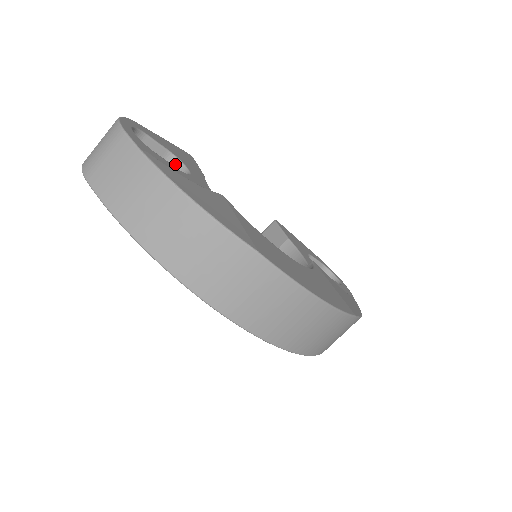
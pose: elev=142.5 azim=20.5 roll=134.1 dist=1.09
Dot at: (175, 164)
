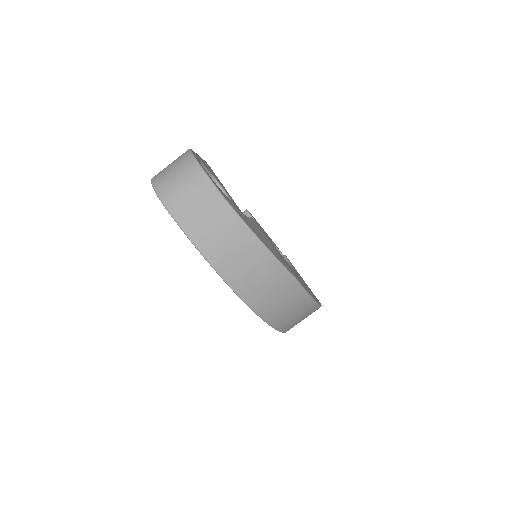
Dot at: occluded
